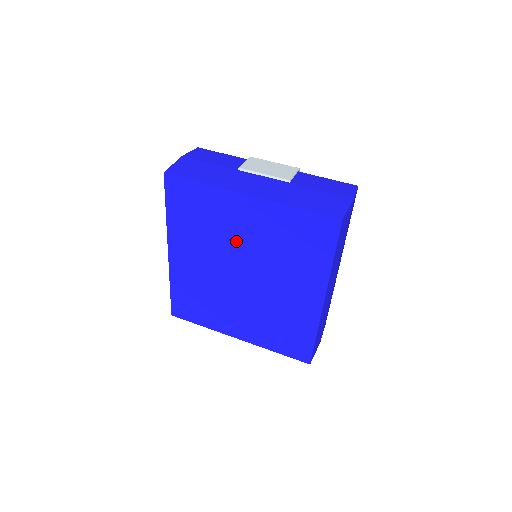
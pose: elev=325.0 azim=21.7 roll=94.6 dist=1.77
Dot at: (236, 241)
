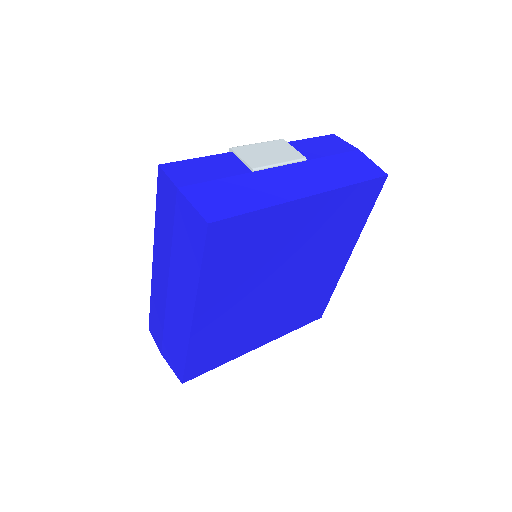
Dot at: (284, 253)
